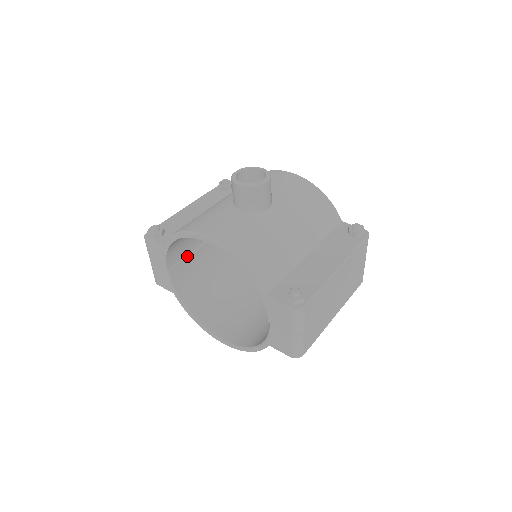
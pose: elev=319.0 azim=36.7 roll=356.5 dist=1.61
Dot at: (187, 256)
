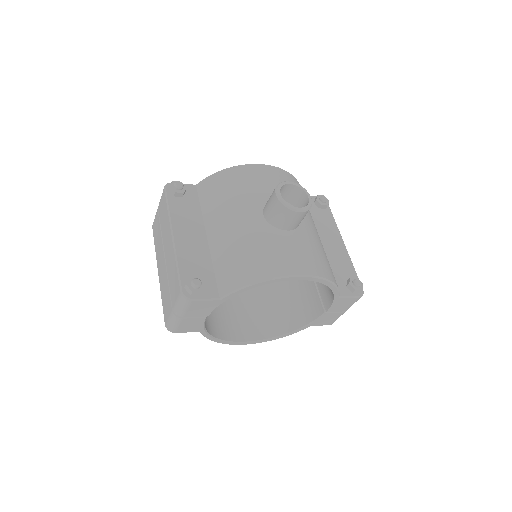
Dot at: occluded
